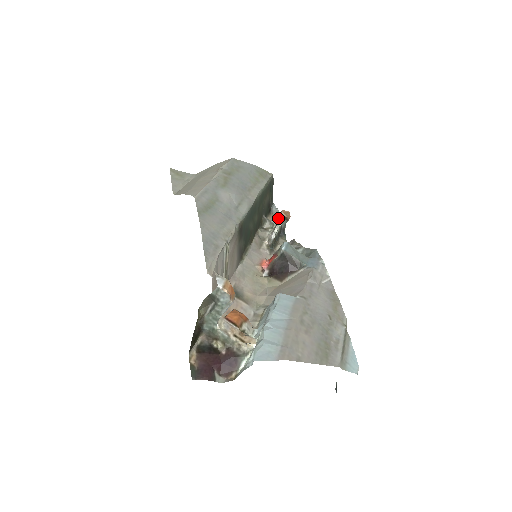
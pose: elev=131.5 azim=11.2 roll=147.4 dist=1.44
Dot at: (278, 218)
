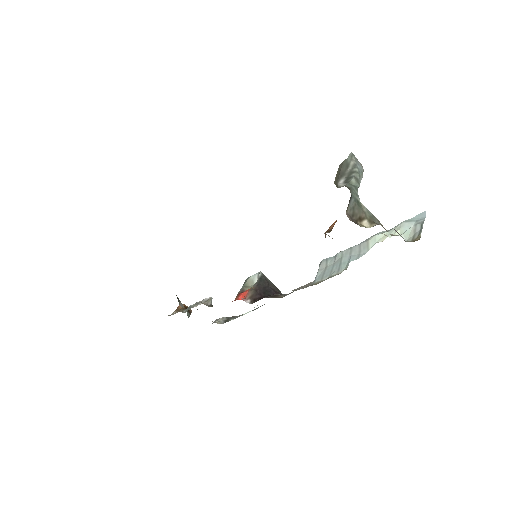
Dot at: (179, 310)
